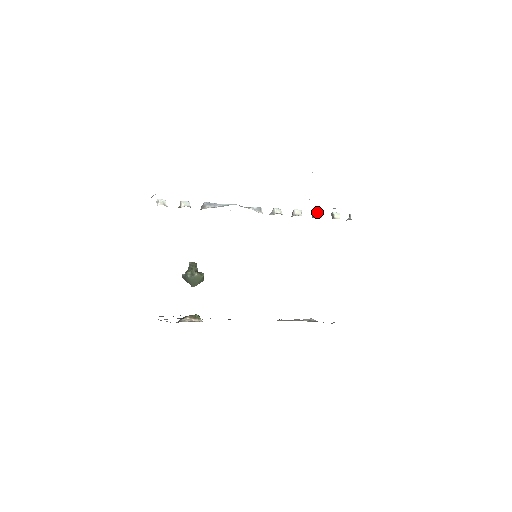
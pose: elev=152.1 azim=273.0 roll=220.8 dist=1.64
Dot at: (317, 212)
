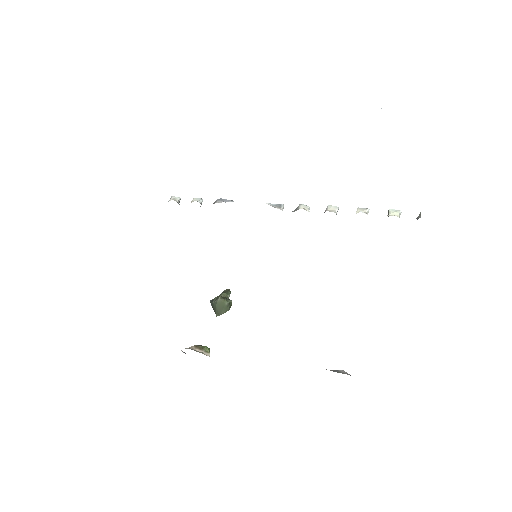
Dot at: (361, 208)
